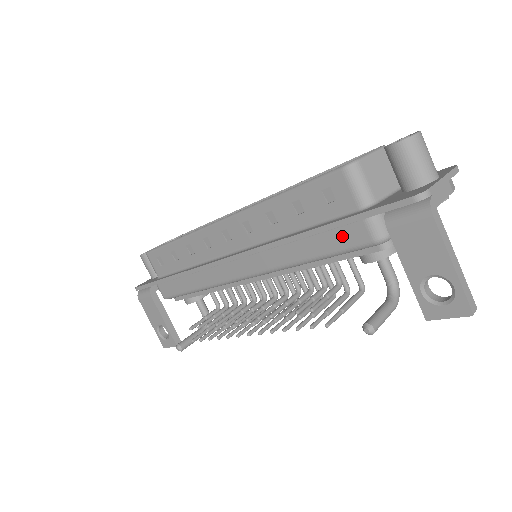
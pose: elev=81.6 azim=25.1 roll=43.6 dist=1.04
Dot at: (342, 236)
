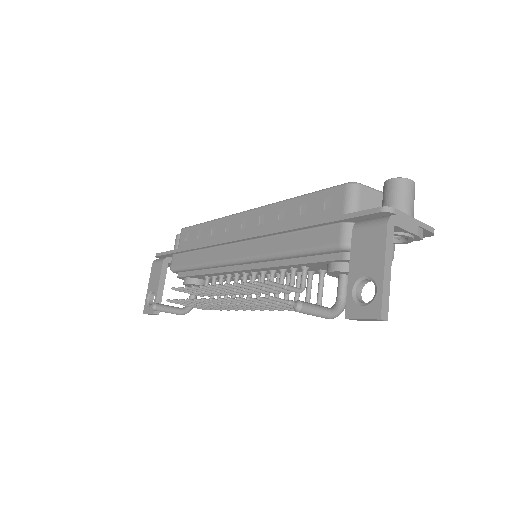
Dot at: (321, 235)
